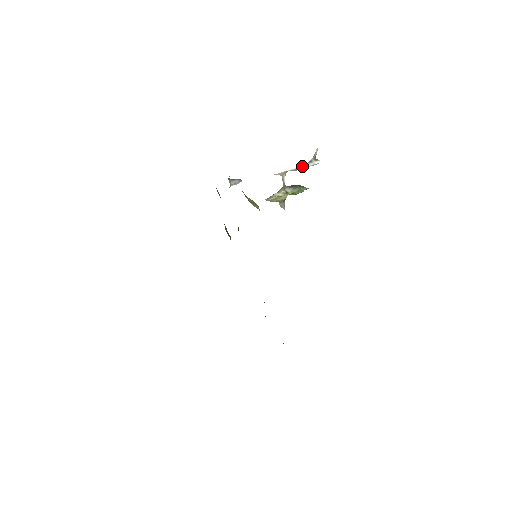
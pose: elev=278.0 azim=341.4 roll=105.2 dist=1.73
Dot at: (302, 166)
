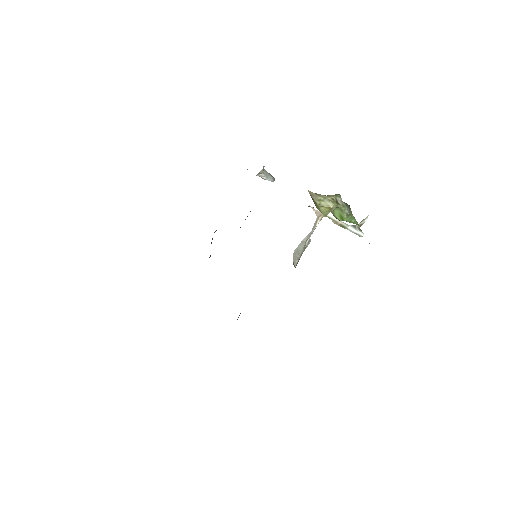
Dot at: occluded
